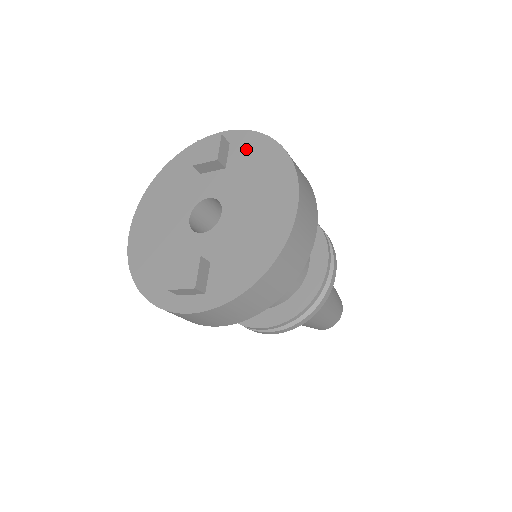
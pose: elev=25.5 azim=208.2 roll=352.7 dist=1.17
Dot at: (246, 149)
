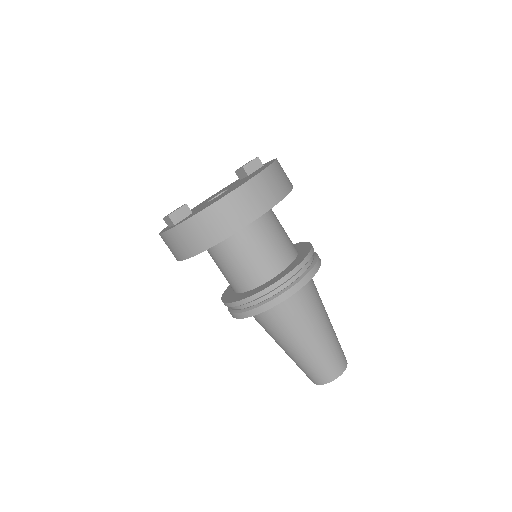
Dot at: occluded
